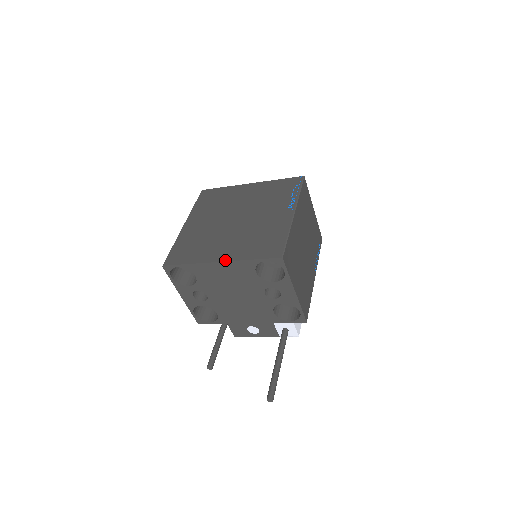
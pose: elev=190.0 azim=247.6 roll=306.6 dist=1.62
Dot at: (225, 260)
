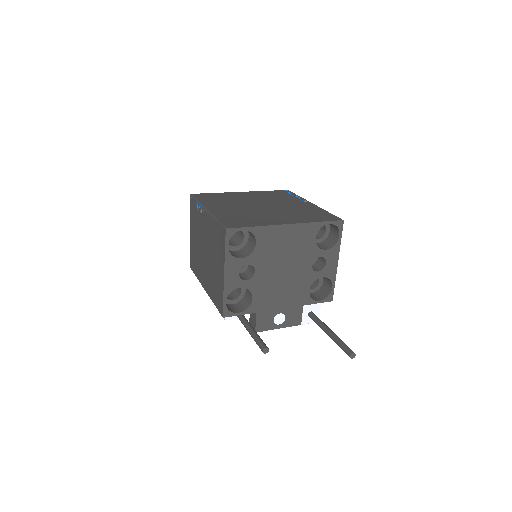
Dot at: (293, 223)
